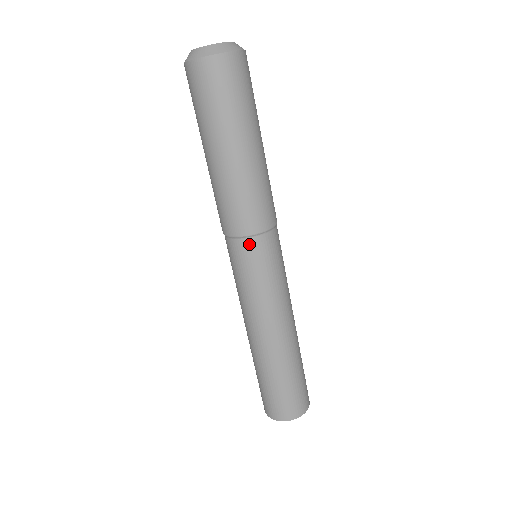
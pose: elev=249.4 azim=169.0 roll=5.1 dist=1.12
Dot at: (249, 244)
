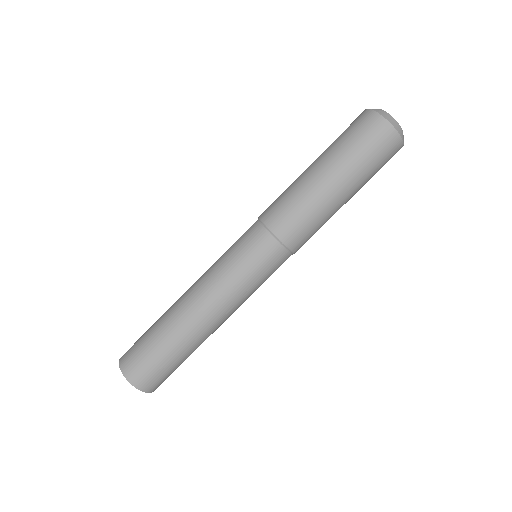
Dot at: (276, 248)
